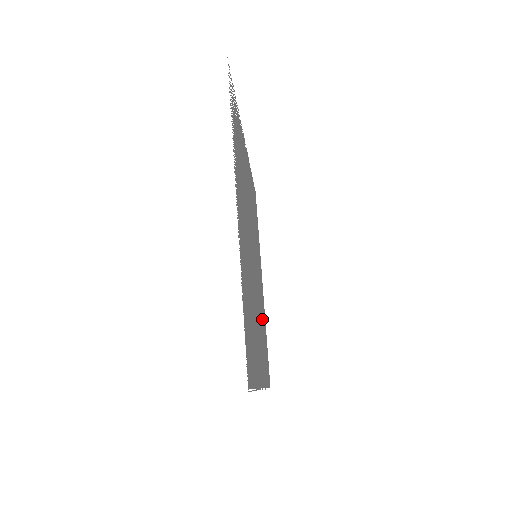
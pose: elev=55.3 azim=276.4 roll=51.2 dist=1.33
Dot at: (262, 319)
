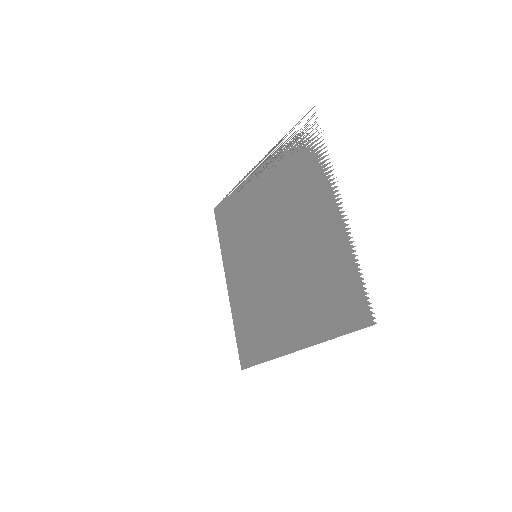
Dot at: (253, 309)
